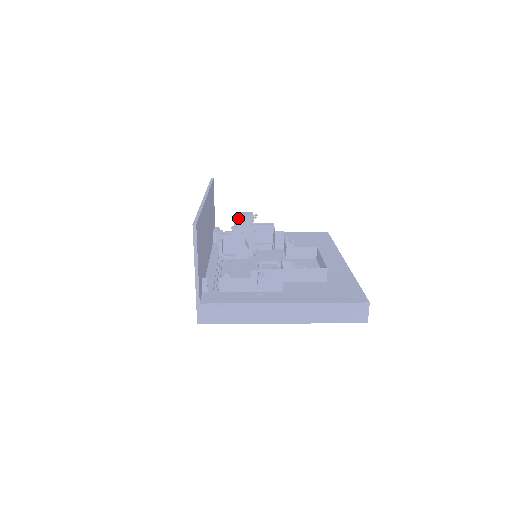
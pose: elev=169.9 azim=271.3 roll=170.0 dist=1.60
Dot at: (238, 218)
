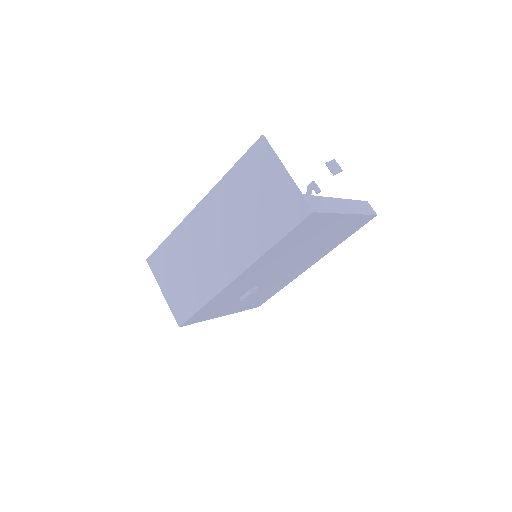
Dot at: occluded
